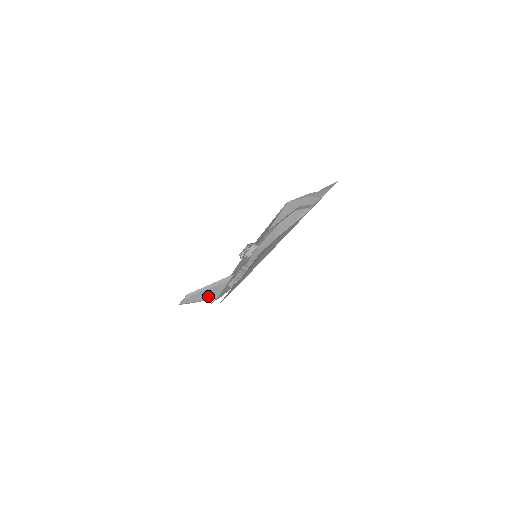
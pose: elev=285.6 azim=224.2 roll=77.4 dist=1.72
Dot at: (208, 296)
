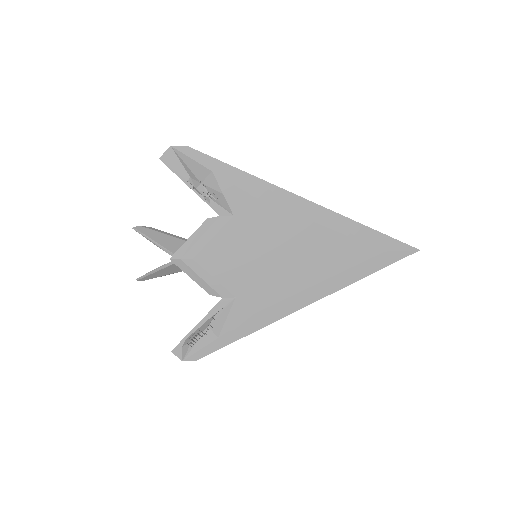
Dot at: (167, 244)
